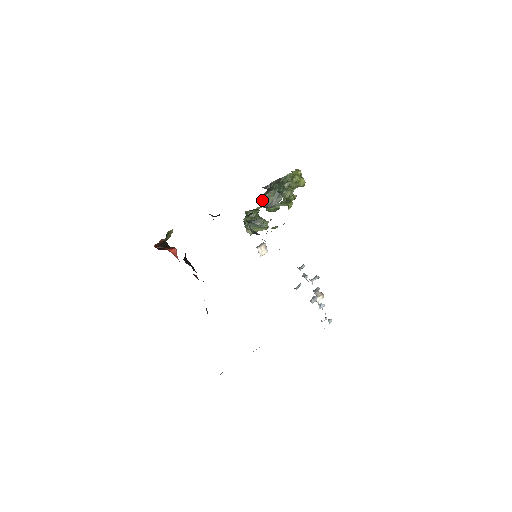
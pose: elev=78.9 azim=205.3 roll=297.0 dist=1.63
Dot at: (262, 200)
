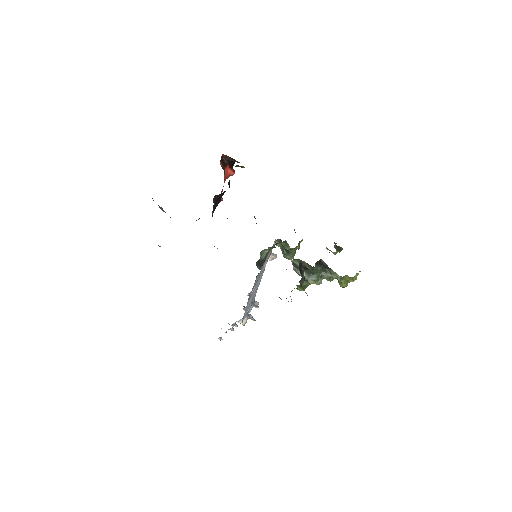
Dot at: (297, 259)
